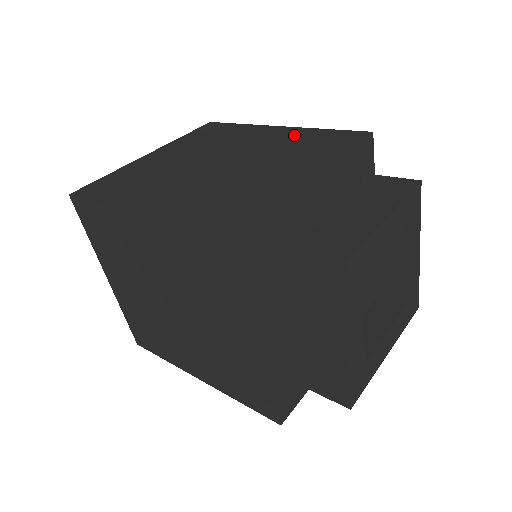
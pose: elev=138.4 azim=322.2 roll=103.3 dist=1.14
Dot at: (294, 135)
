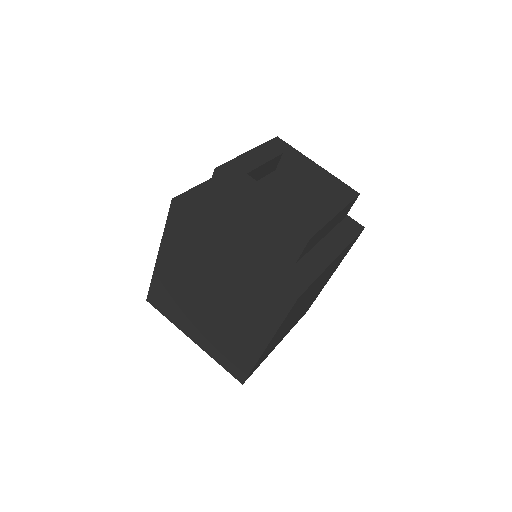
Dot at: occluded
